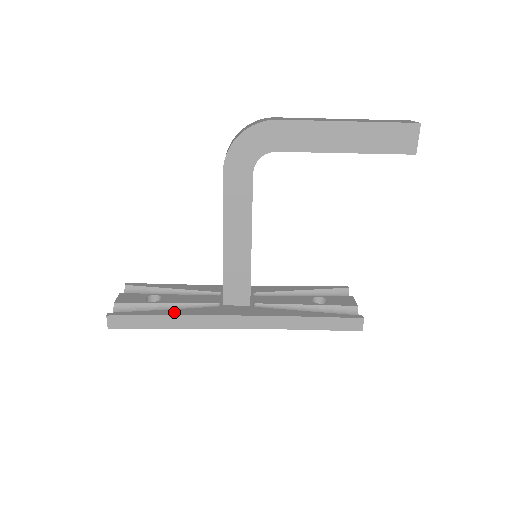
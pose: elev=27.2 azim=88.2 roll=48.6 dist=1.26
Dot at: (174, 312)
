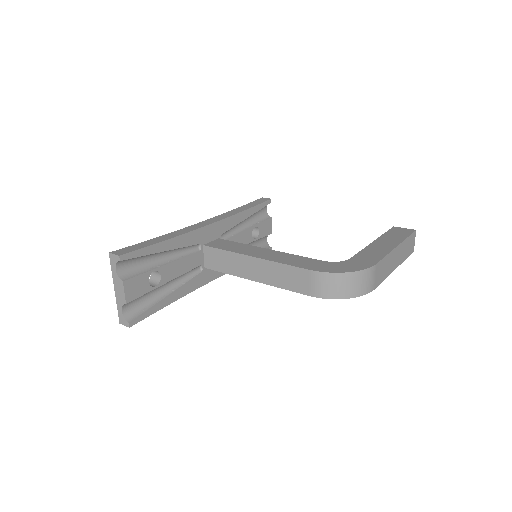
Dot at: (176, 296)
